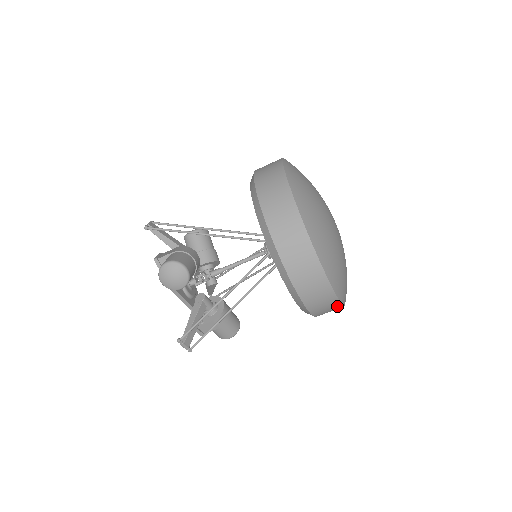
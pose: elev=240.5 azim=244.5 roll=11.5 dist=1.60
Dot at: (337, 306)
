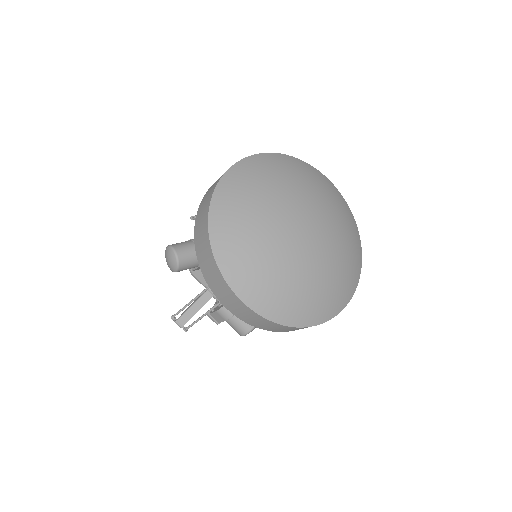
Dot at: (267, 321)
